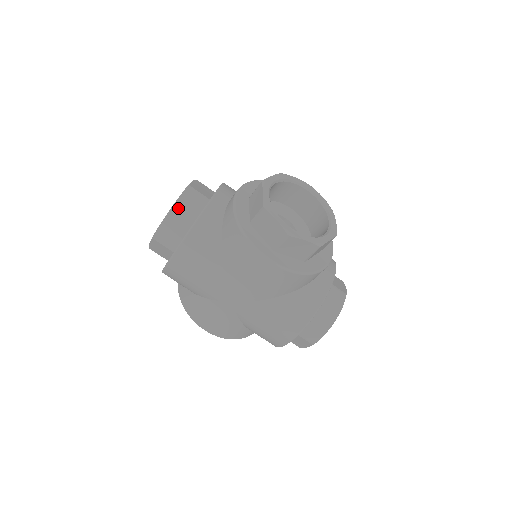
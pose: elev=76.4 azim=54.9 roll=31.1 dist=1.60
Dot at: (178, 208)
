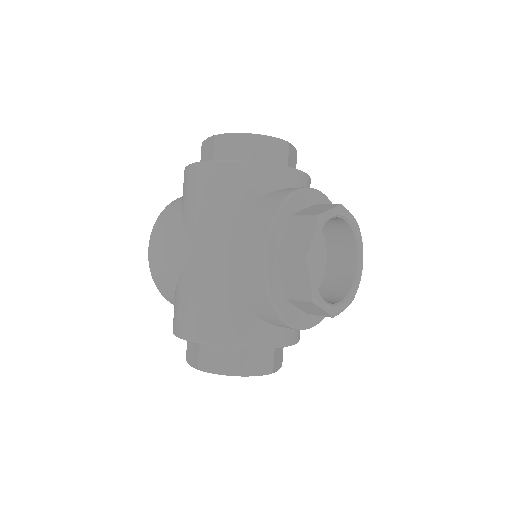
Dot at: (261, 141)
